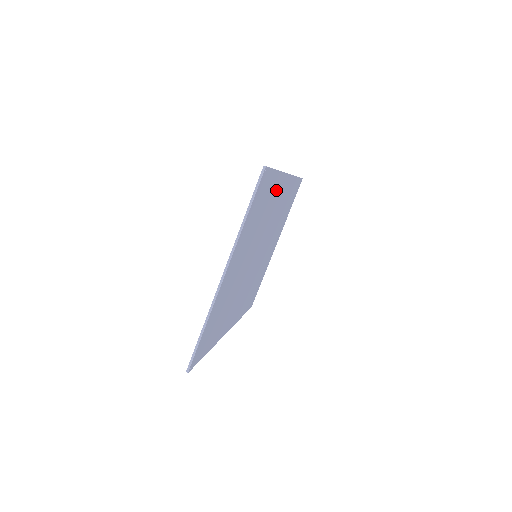
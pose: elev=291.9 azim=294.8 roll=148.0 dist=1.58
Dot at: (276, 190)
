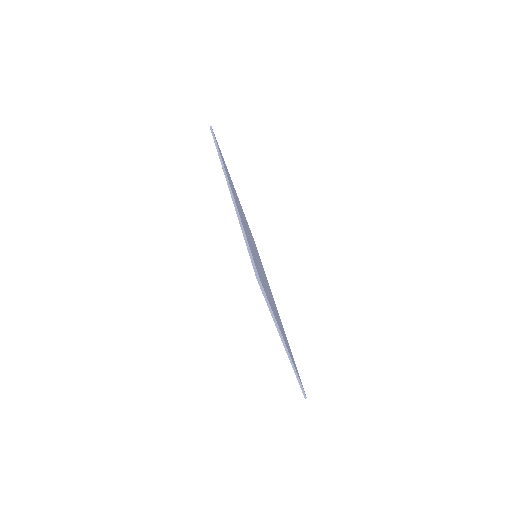
Dot at: occluded
